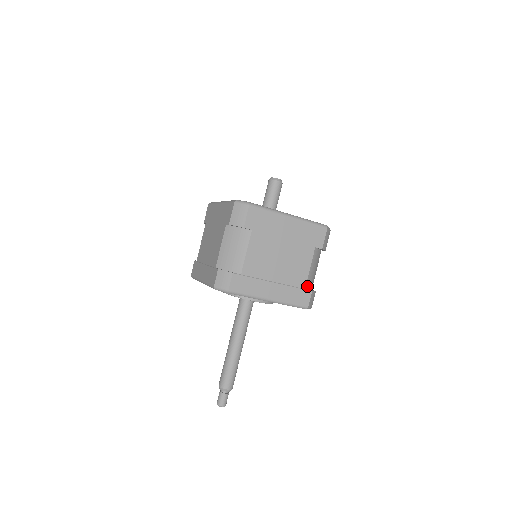
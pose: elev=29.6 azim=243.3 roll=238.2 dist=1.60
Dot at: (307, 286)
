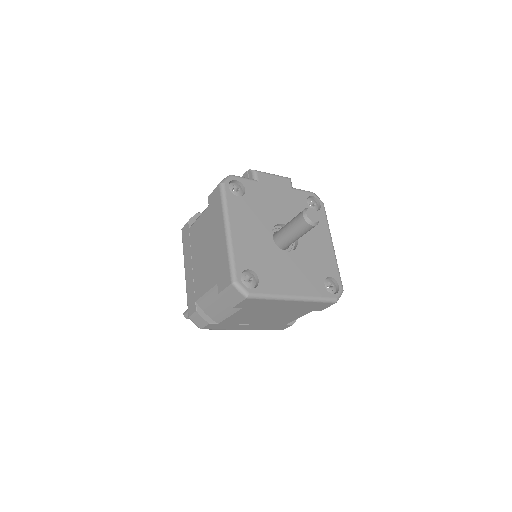
Dot at: occluded
